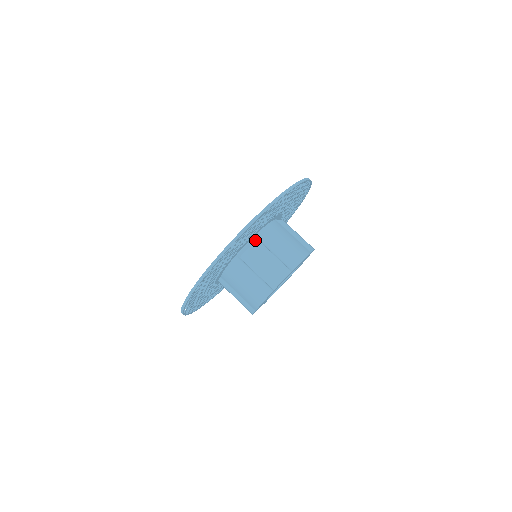
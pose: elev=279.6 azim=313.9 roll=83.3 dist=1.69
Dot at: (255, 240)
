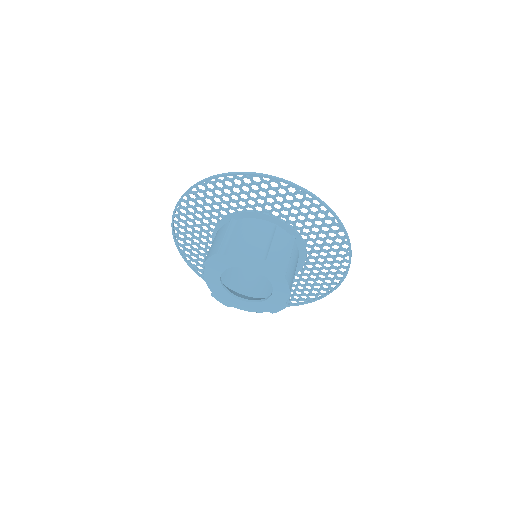
Dot at: (294, 238)
